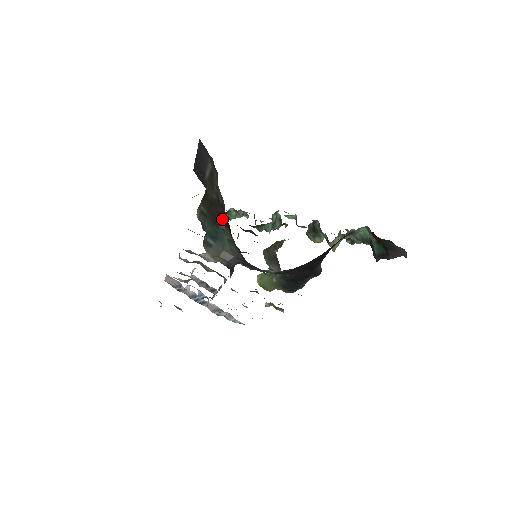
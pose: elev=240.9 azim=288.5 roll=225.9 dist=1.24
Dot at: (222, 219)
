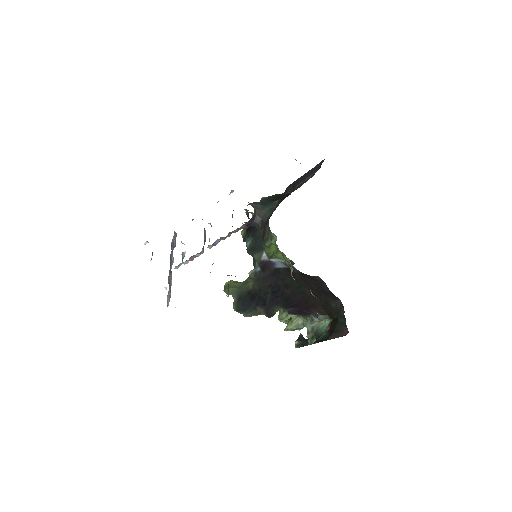
Dot at: (282, 198)
